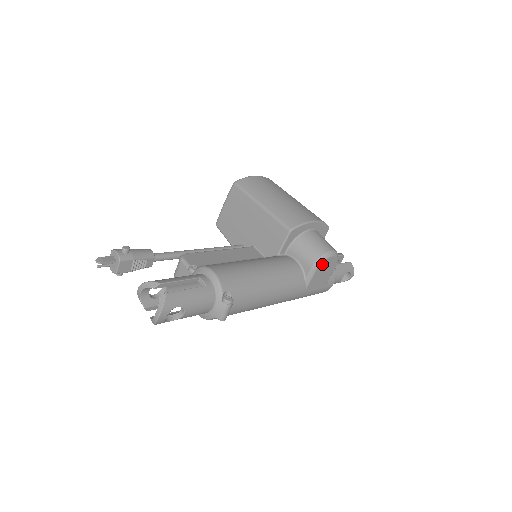
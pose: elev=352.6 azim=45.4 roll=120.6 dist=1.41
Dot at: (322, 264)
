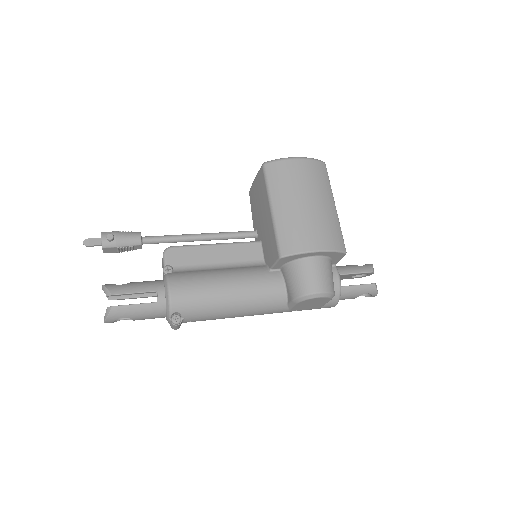
Dot at: (304, 301)
